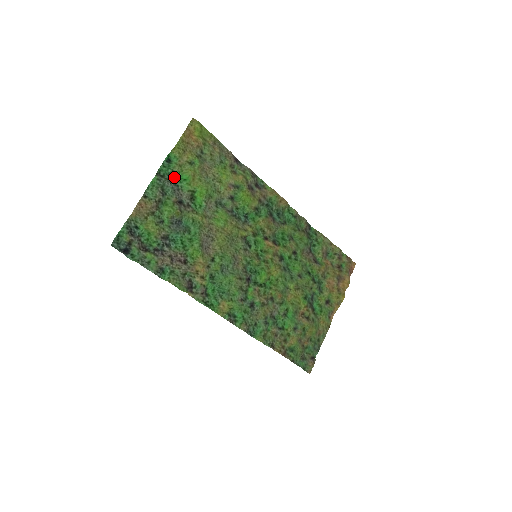
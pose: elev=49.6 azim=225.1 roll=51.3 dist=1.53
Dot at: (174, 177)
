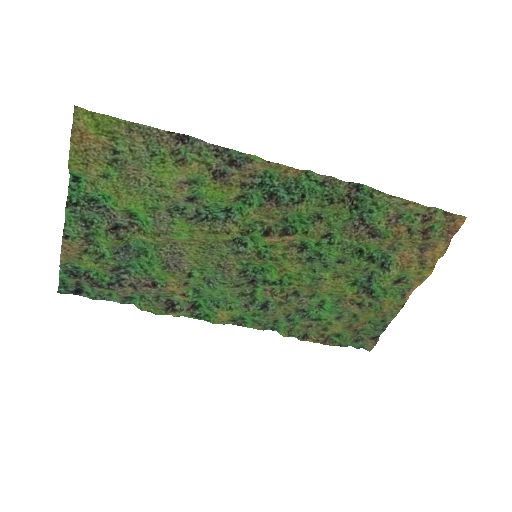
Dot at: (94, 197)
